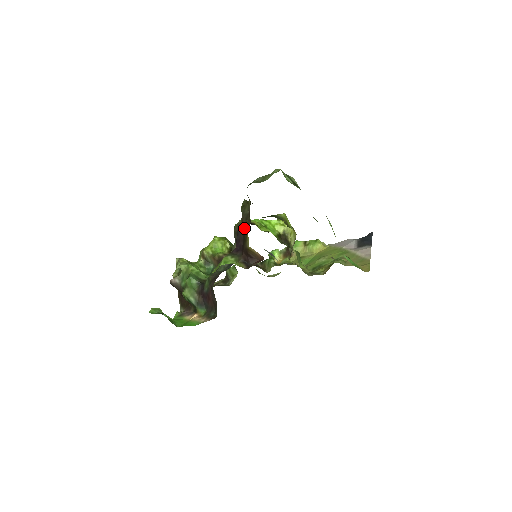
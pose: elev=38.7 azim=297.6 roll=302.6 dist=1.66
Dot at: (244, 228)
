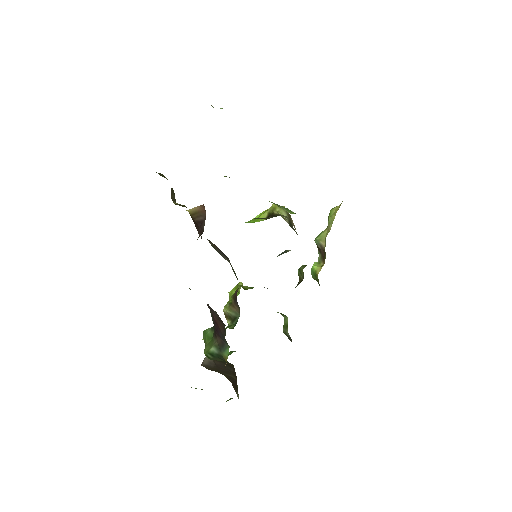
Dot at: (174, 201)
